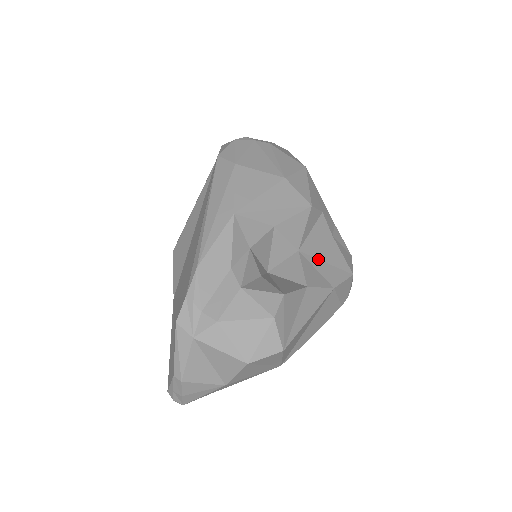
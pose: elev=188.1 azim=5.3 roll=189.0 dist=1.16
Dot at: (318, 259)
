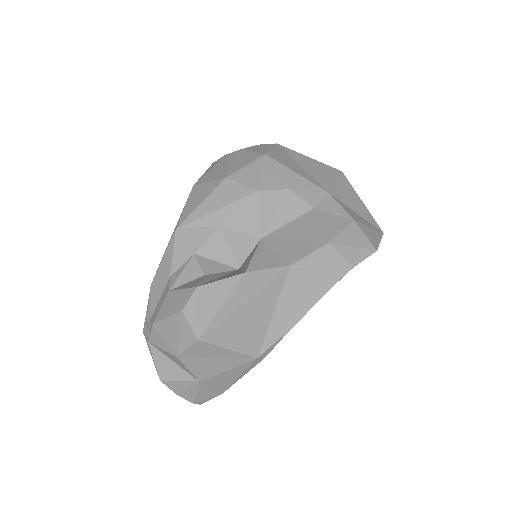
Dot at: (283, 240)
